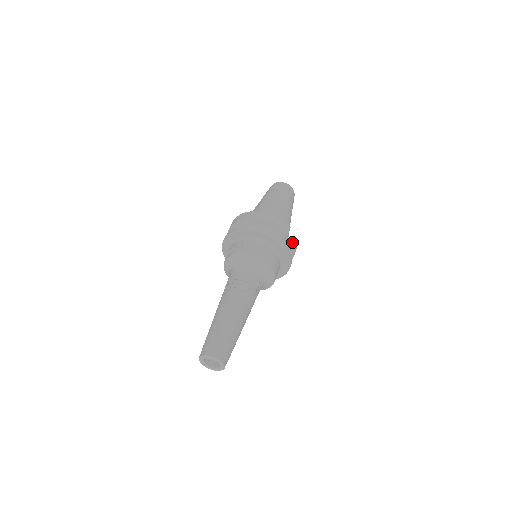
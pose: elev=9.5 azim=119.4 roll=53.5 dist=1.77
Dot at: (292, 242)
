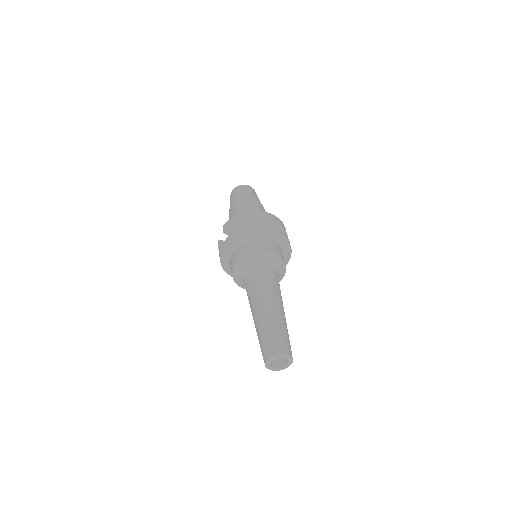
Dot at: occluded
